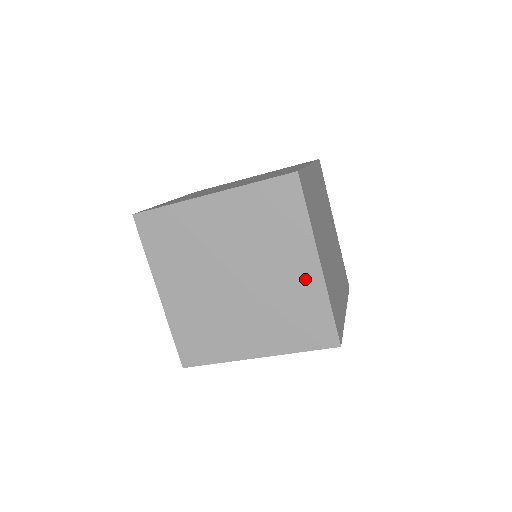
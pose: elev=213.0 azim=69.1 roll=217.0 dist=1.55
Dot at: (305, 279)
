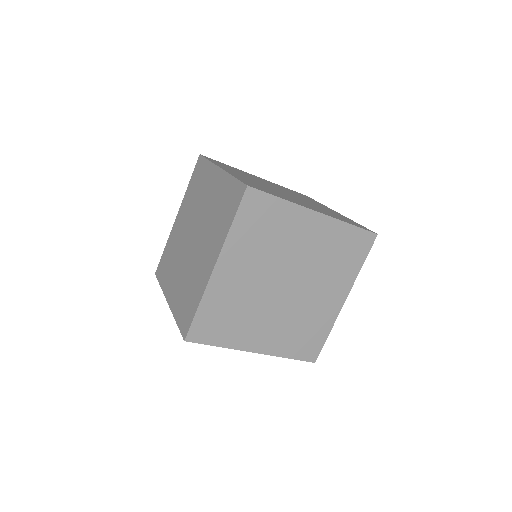
Dot at: occluded
